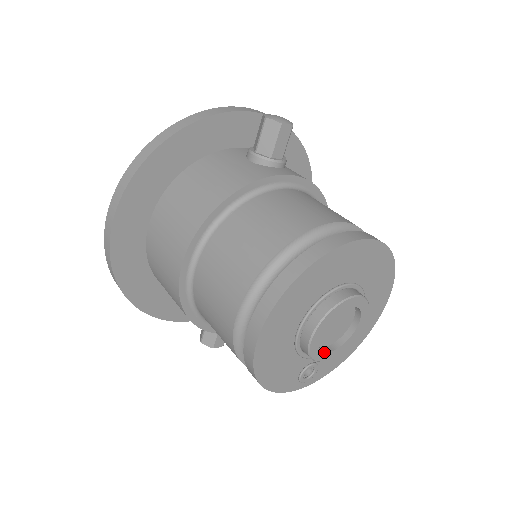
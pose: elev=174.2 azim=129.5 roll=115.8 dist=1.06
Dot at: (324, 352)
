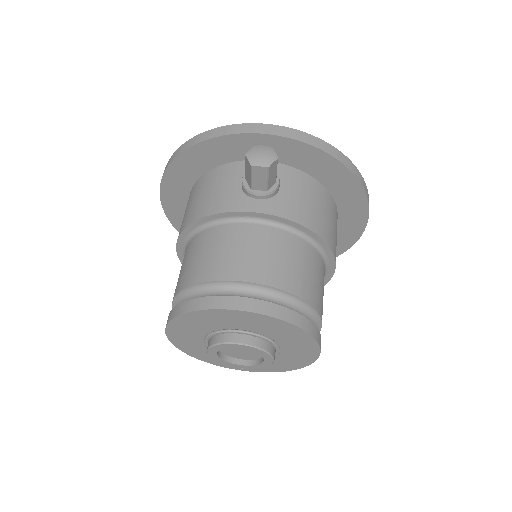
Dot at: (233, 363)
